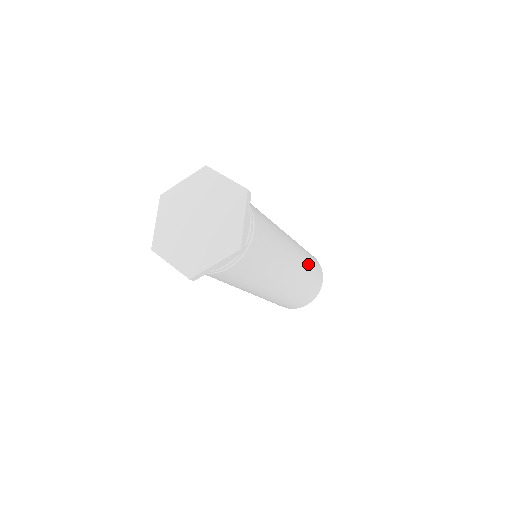
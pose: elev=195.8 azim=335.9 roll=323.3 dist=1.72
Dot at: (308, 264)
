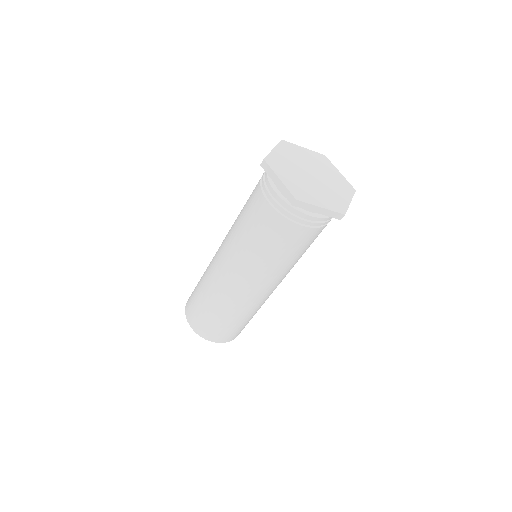
Dot at: occluded
